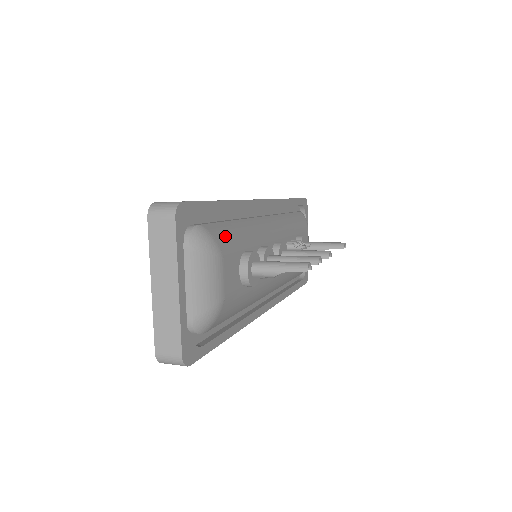
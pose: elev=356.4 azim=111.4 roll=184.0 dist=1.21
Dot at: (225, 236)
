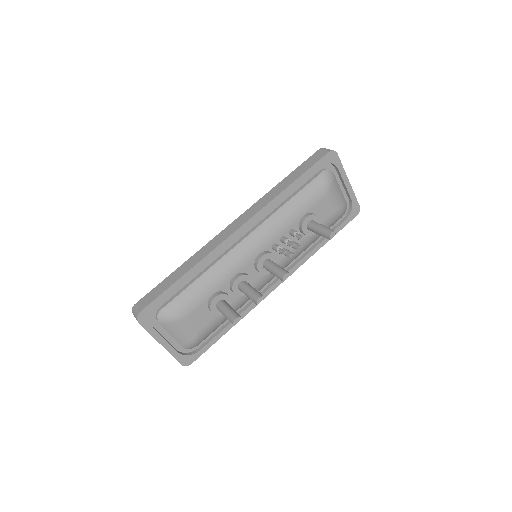
Dot at: (186, 302)
